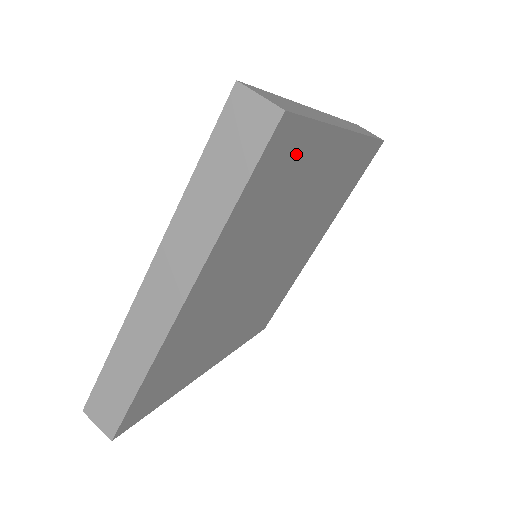
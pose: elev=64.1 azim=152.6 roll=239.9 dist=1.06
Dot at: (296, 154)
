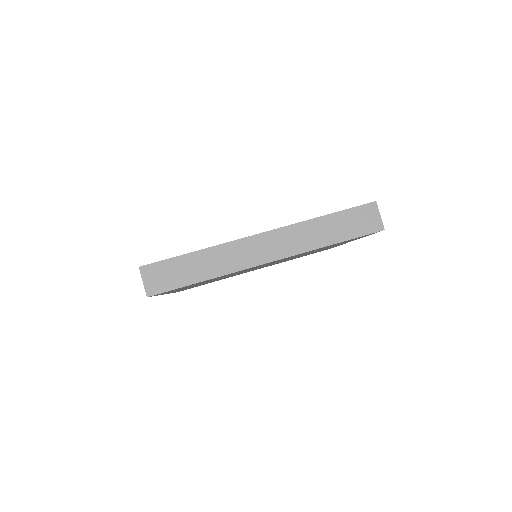
Dot at: occluded
